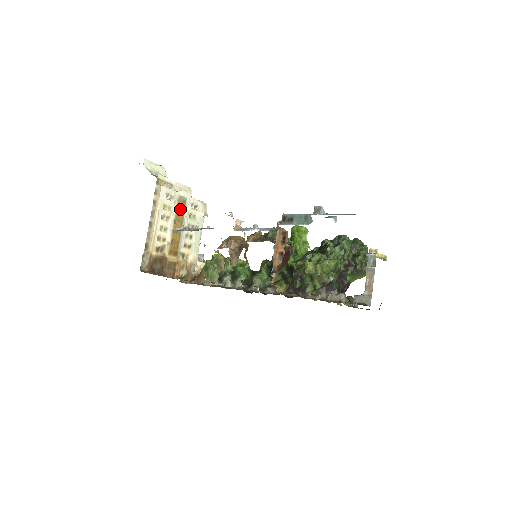
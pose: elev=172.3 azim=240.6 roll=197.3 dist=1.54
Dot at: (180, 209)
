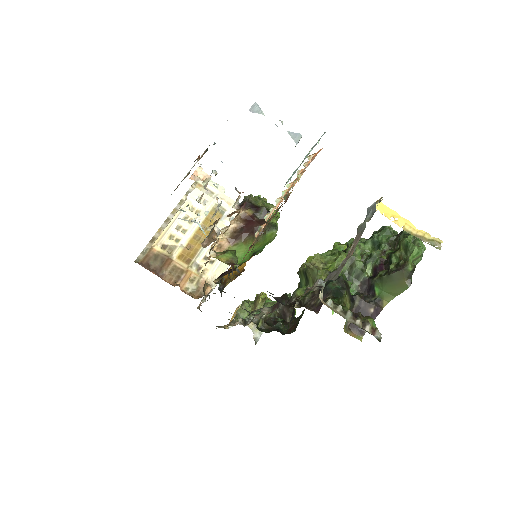
Dot at: (213, 218)
